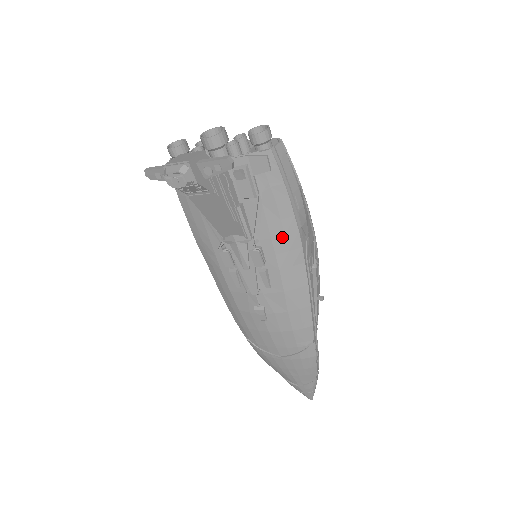
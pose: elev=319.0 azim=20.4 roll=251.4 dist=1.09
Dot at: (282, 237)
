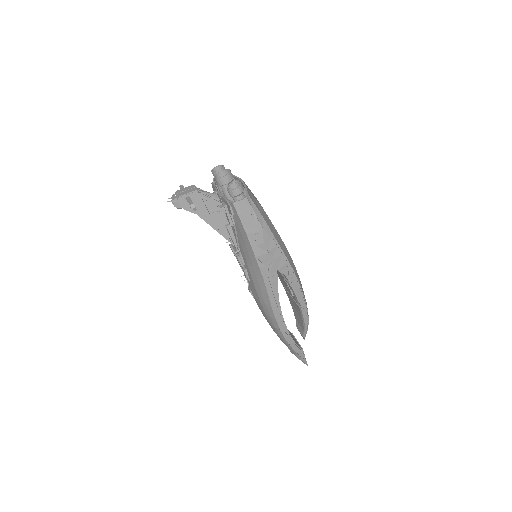
Dot at: (248, 256)
